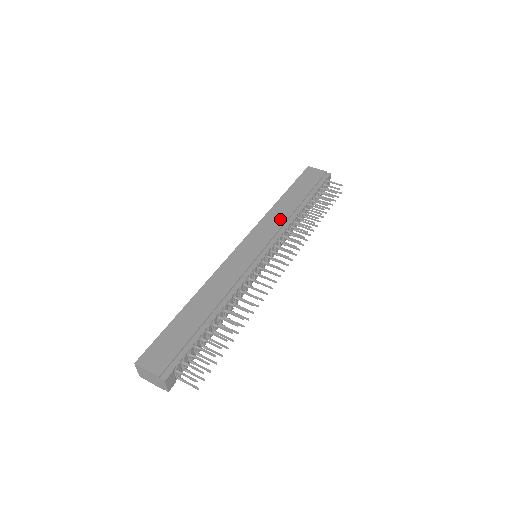
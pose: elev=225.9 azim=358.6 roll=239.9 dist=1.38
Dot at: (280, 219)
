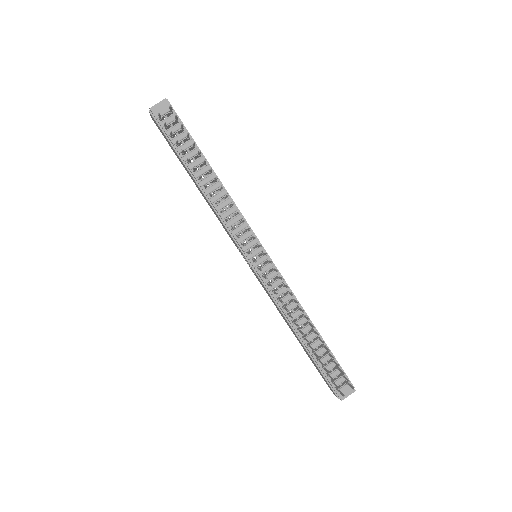
Dot at: occluded
